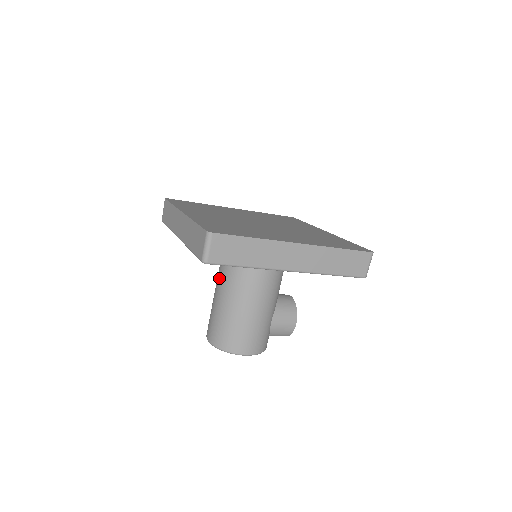
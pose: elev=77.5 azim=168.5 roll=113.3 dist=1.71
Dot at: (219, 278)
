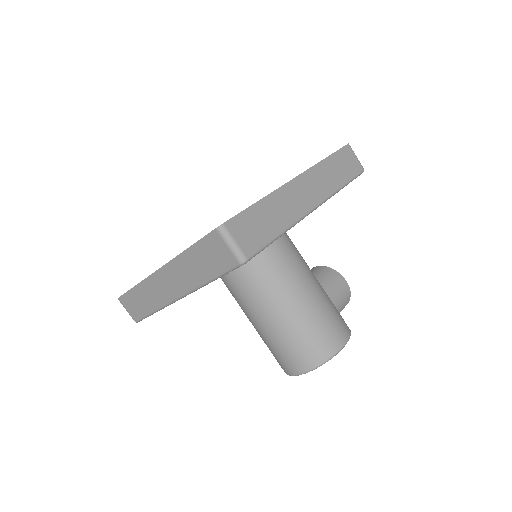
Dot at: (248, 305)
